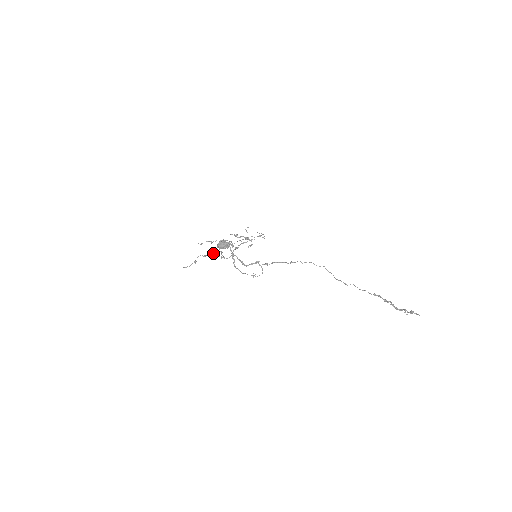
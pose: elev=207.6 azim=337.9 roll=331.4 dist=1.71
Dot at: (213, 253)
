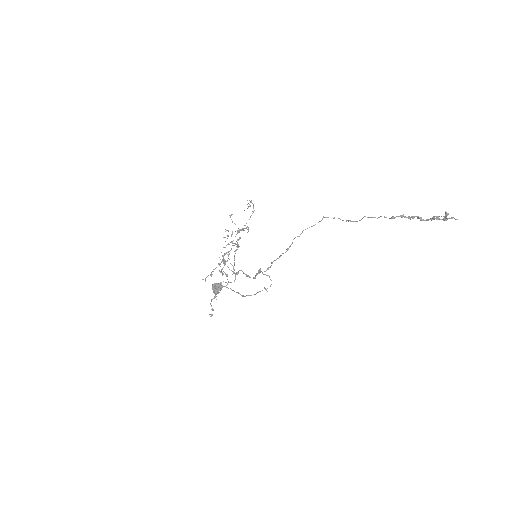
Dot at: (222, 275)
